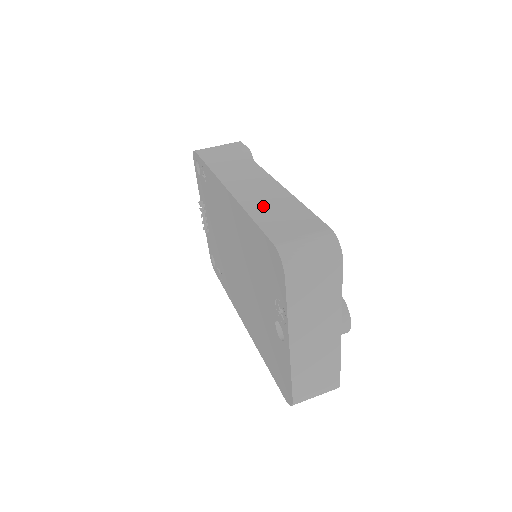
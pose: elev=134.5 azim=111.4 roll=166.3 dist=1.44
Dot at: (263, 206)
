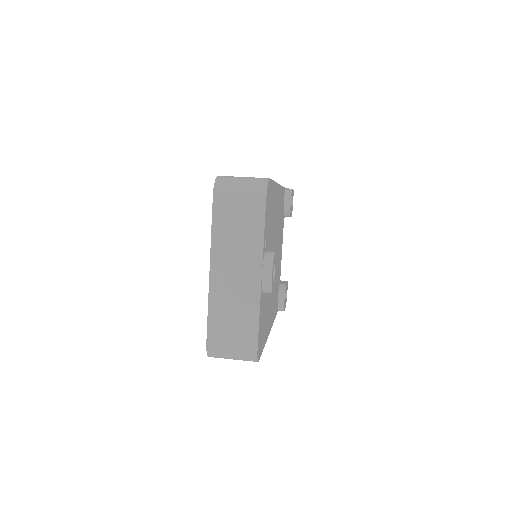
Dot at: occluded
